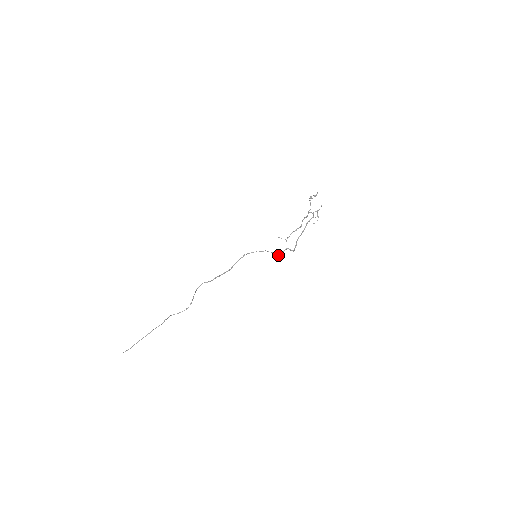
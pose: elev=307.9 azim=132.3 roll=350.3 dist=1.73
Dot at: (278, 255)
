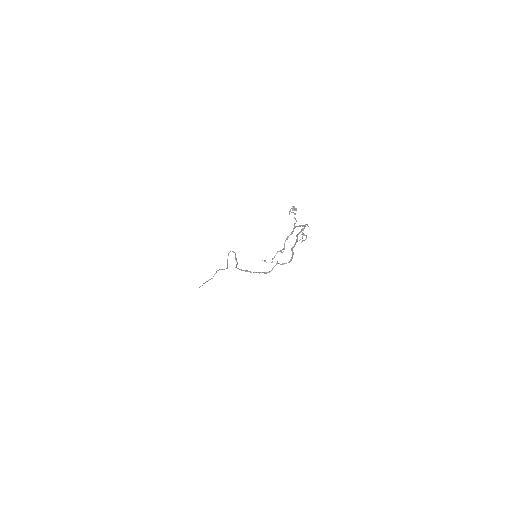
Dot at: (269, 272)
